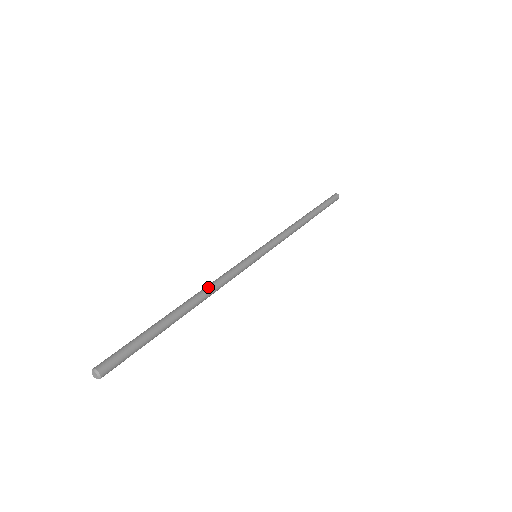
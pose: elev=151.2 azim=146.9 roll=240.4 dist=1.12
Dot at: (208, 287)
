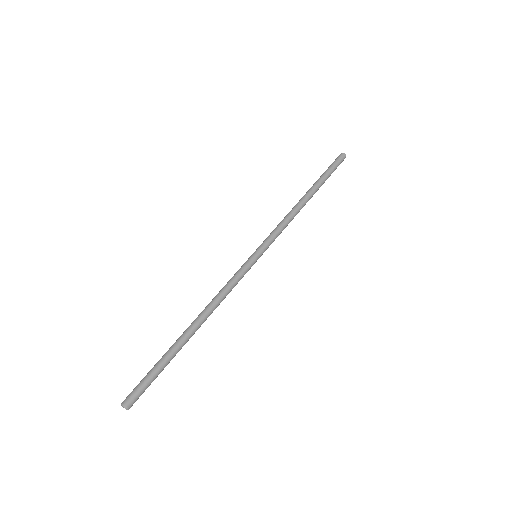
Dot at: (210, 304)
